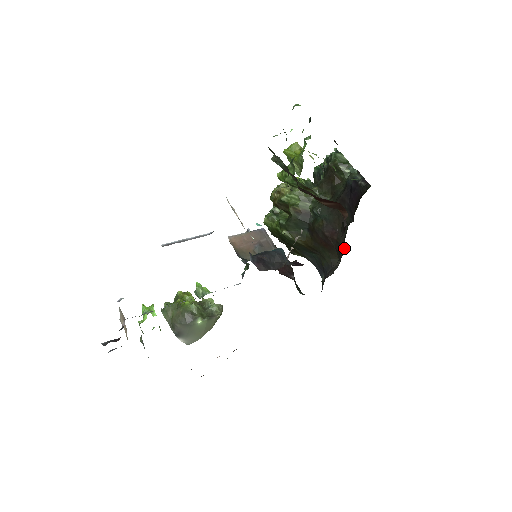
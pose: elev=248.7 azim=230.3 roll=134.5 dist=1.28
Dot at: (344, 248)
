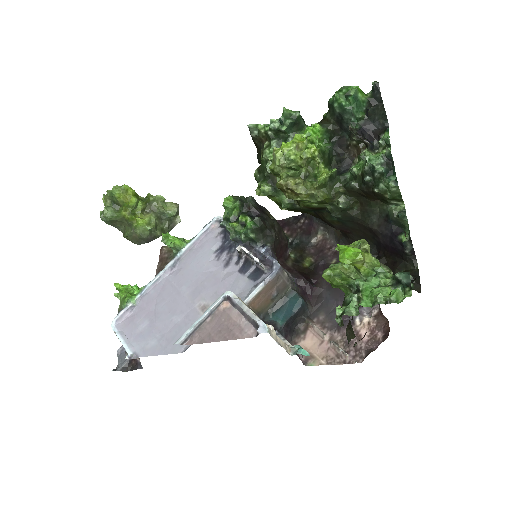
Dot at: occluded
